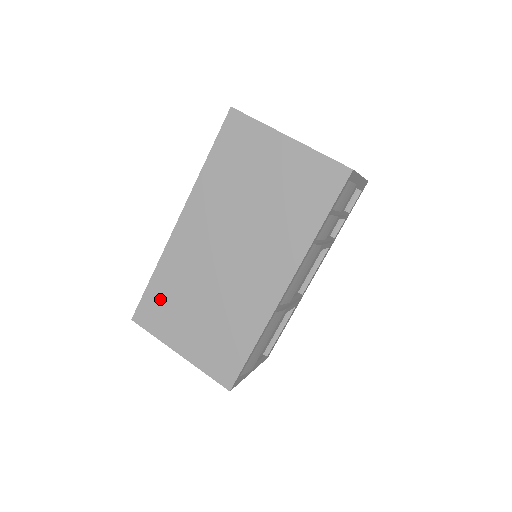
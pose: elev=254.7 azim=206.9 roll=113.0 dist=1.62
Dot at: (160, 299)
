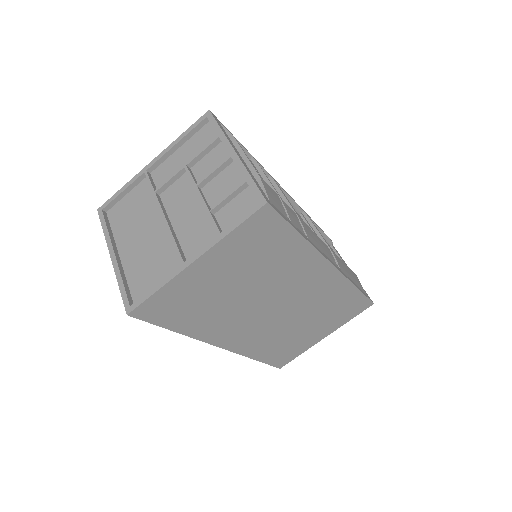
Dot at: (278, 353)
